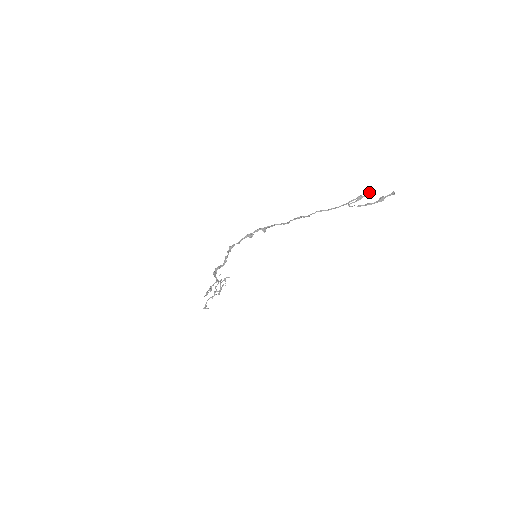
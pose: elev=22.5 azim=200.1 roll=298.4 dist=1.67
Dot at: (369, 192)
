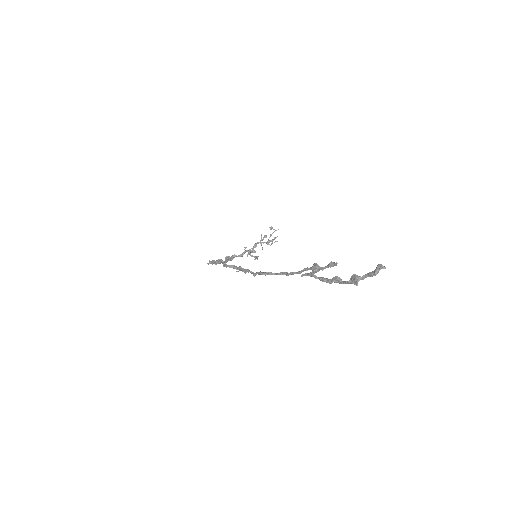
Dot at: occluded
